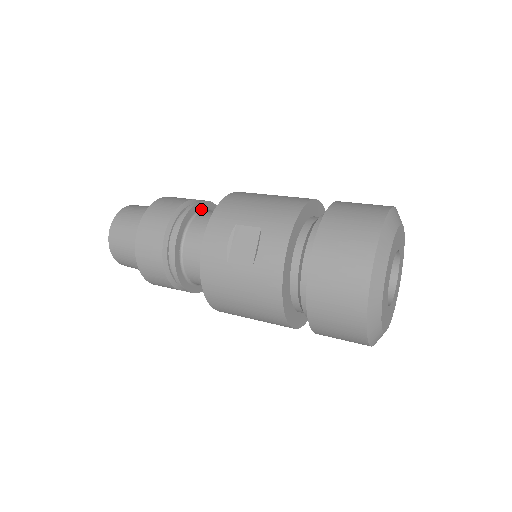
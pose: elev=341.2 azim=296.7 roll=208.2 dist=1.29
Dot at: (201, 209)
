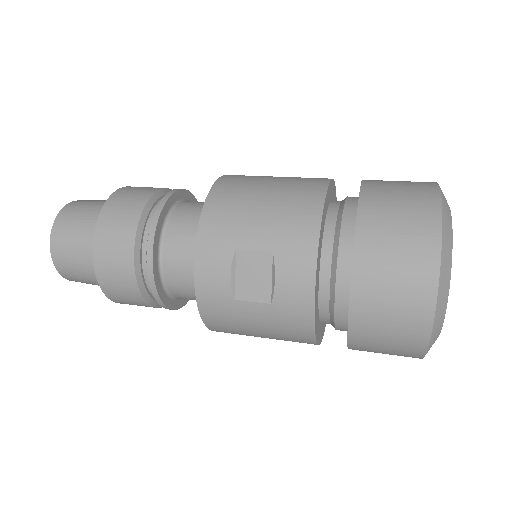
Dot at: (170, 208)
